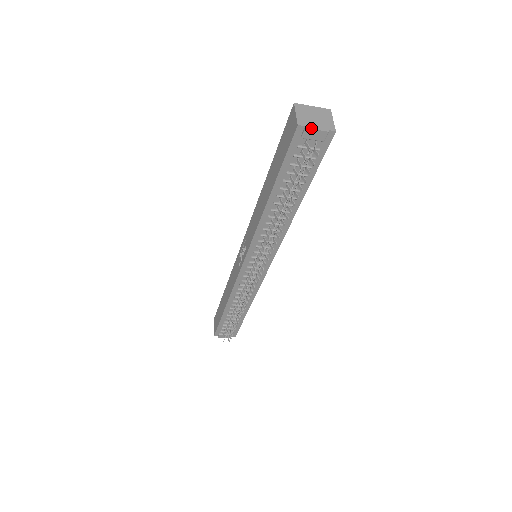
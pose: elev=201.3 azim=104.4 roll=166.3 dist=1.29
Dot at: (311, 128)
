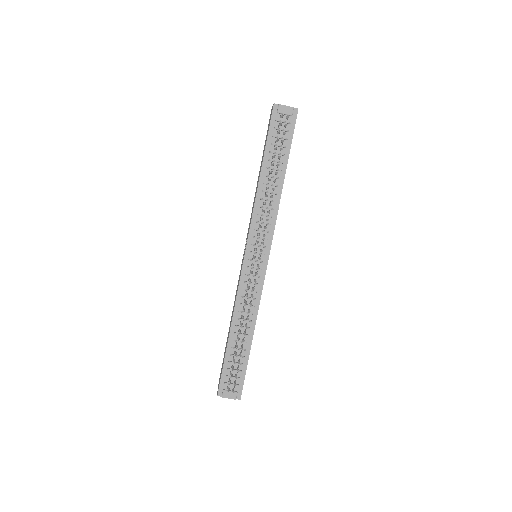
Dot at: (282, 105)
